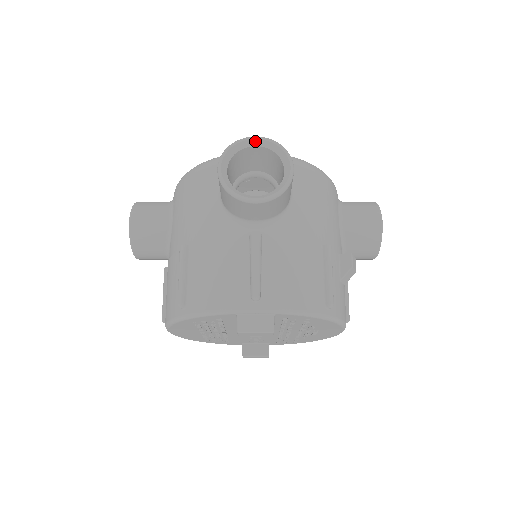
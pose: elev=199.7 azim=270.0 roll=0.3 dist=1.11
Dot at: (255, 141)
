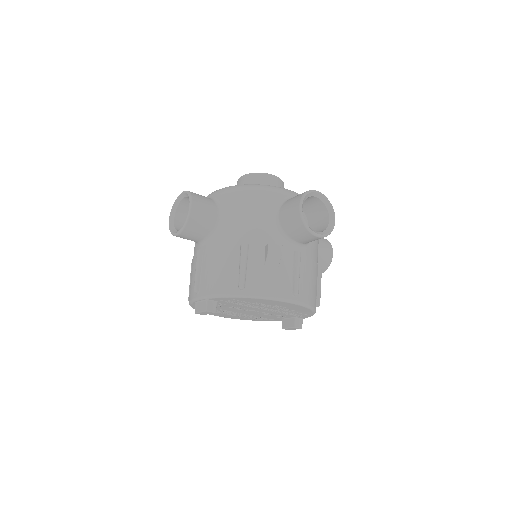
Dot at: (182, 195)
